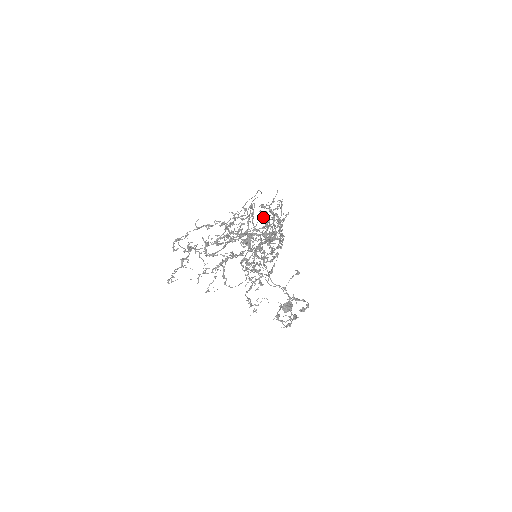
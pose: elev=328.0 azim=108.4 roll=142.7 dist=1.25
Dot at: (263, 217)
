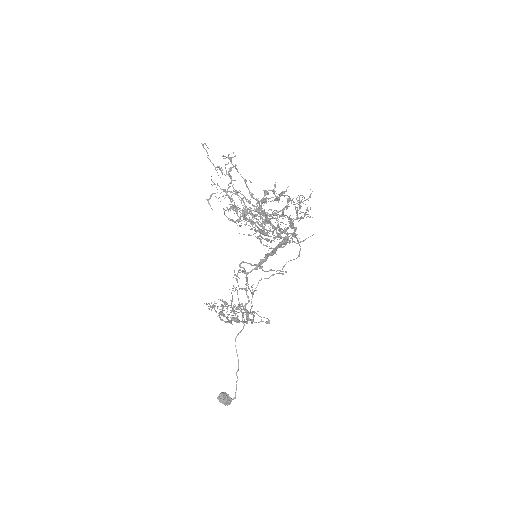
Dot at: occluded
